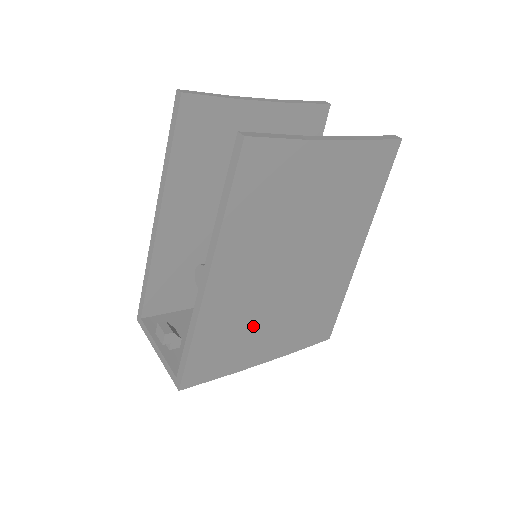
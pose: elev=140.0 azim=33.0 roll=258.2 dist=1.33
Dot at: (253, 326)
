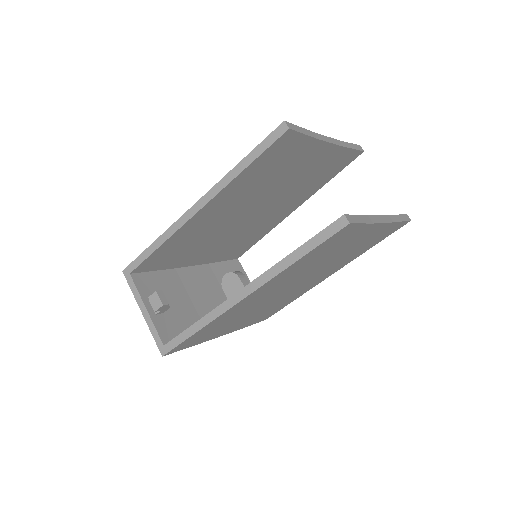
Dot at: (239, 318)
